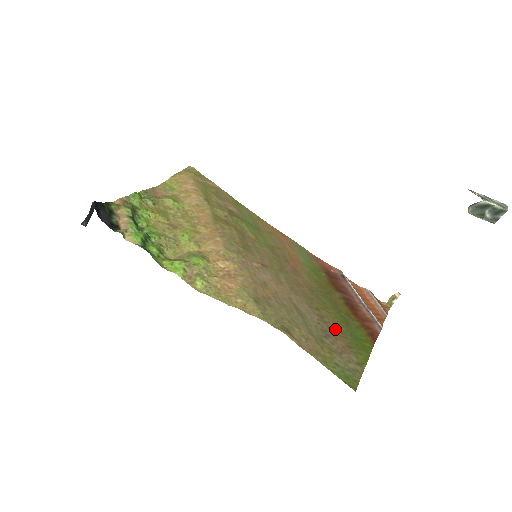
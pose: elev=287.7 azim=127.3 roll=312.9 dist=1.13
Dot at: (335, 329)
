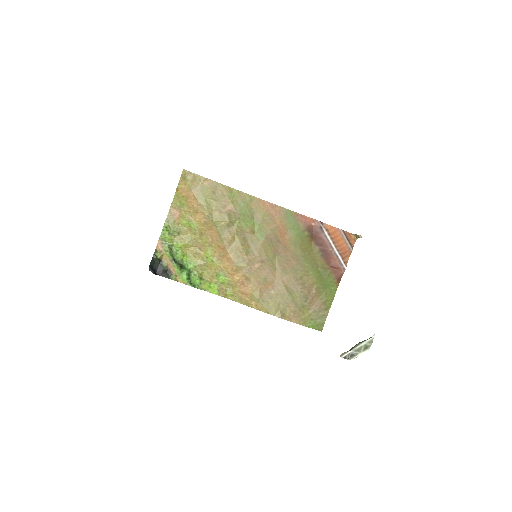
Dot at: (312, 289)
